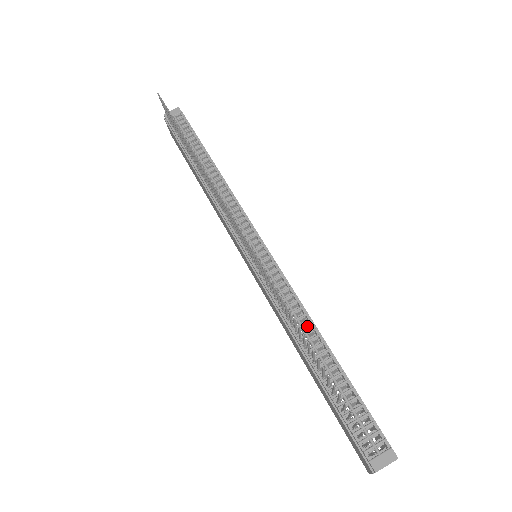
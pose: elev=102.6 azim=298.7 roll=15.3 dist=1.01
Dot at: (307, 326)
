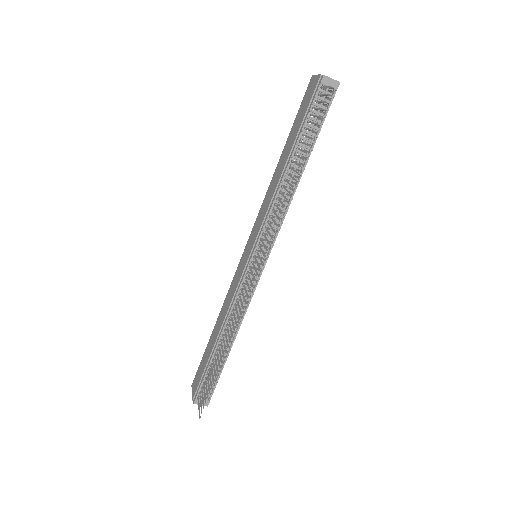
Dot at: occluded
